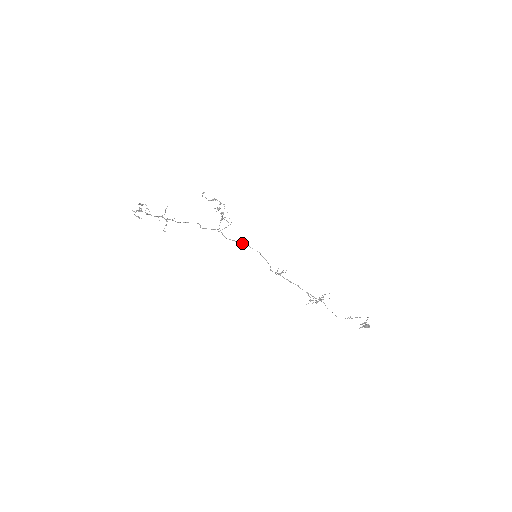
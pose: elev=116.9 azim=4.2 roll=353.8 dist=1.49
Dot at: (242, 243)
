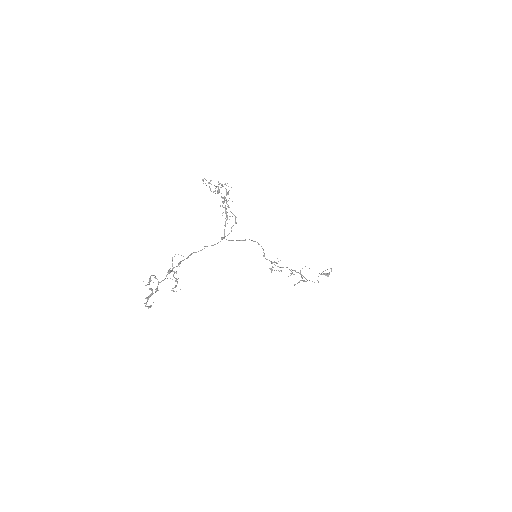
Dot at: (243, 240)
